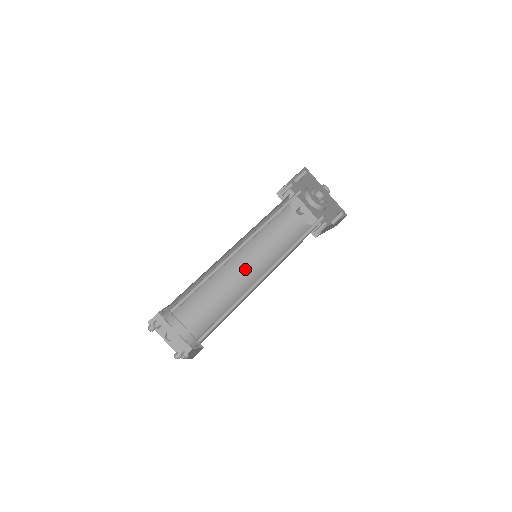
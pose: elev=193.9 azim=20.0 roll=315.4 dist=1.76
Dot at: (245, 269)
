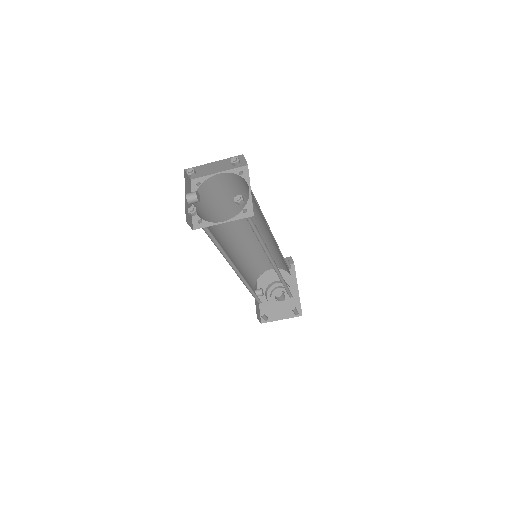
Dot at: (232, 260)
